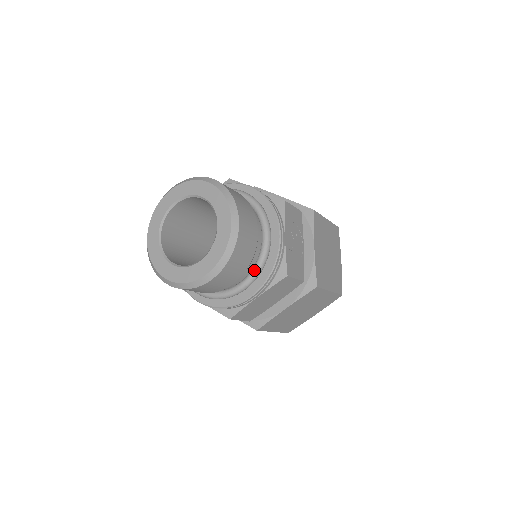
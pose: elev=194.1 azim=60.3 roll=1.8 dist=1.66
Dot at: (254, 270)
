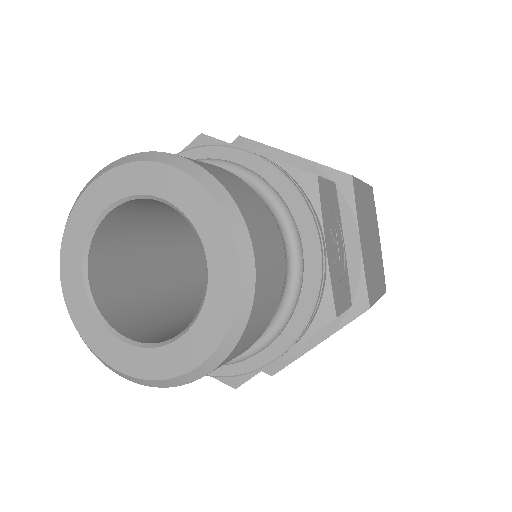
Dot at: (278, 319)
